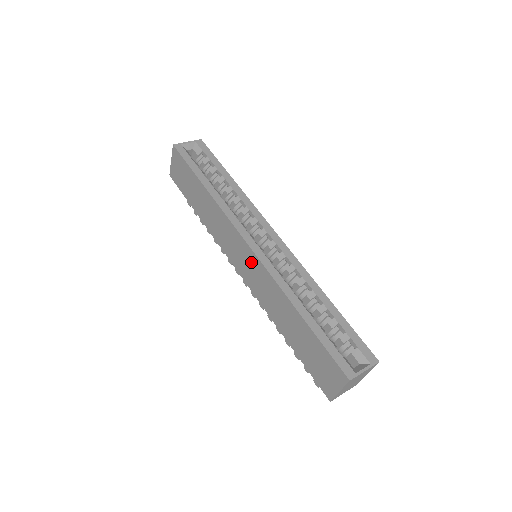
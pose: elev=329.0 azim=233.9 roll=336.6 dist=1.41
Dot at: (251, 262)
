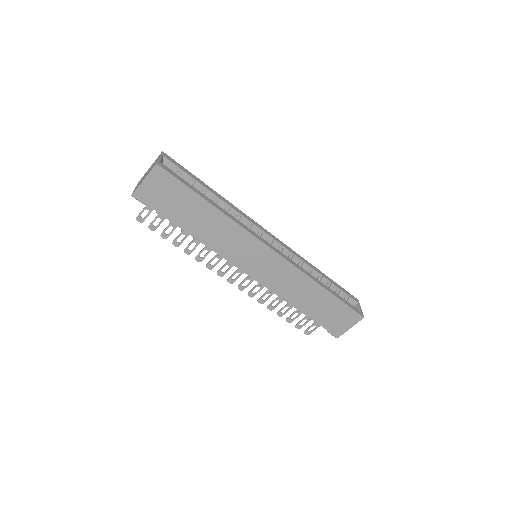
Dot at: (272, 263)
